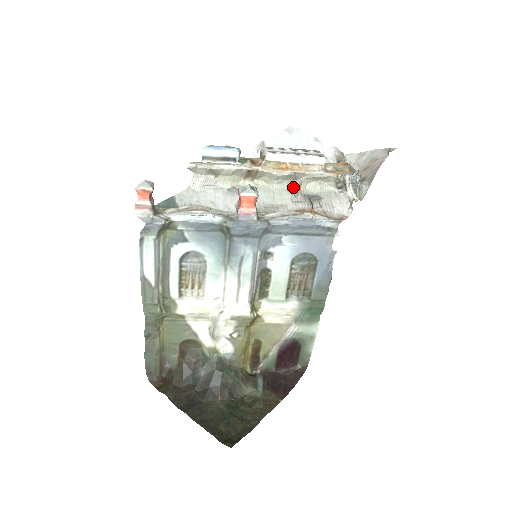
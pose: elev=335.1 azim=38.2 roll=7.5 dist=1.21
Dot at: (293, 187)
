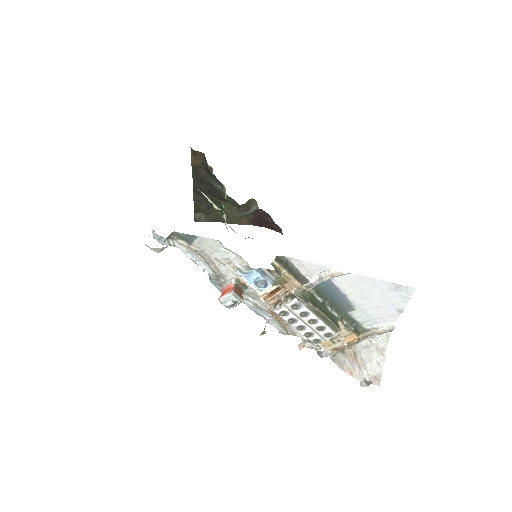
Dot at: occluded
